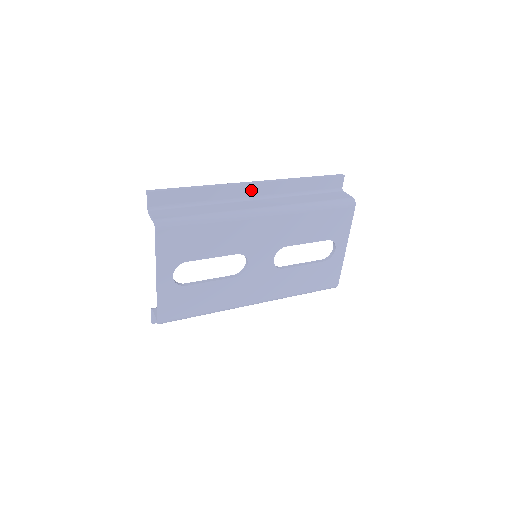
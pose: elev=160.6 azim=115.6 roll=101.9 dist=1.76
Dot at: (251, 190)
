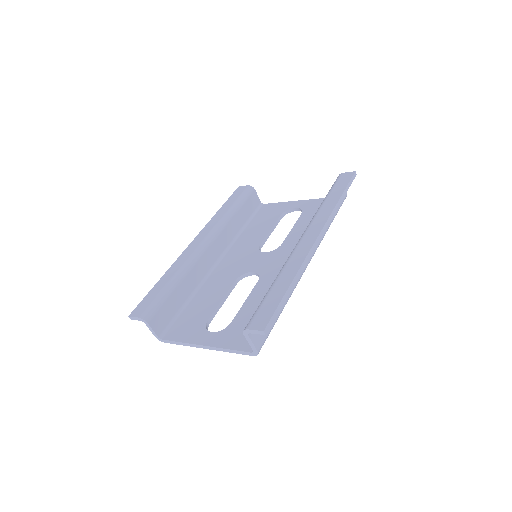
Dot at: occluded
